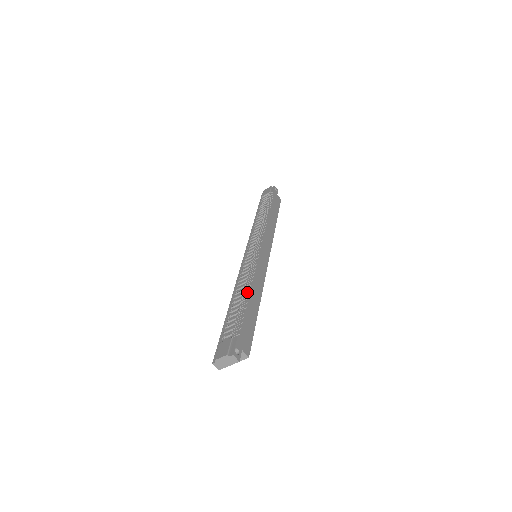
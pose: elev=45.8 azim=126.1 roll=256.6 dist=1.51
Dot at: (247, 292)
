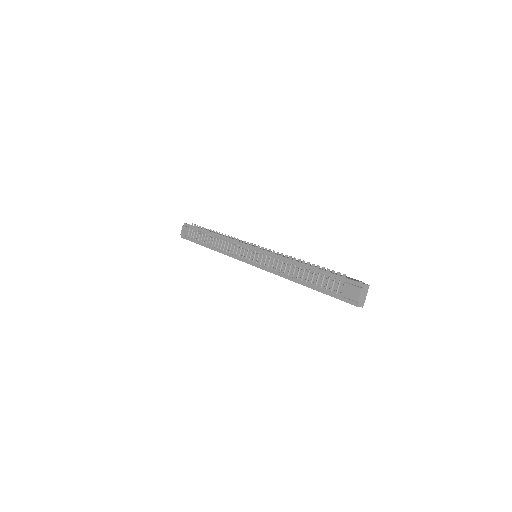
Dot at: (302, 263)
